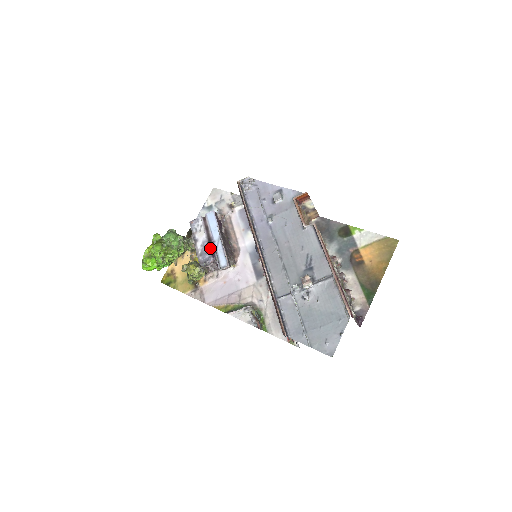
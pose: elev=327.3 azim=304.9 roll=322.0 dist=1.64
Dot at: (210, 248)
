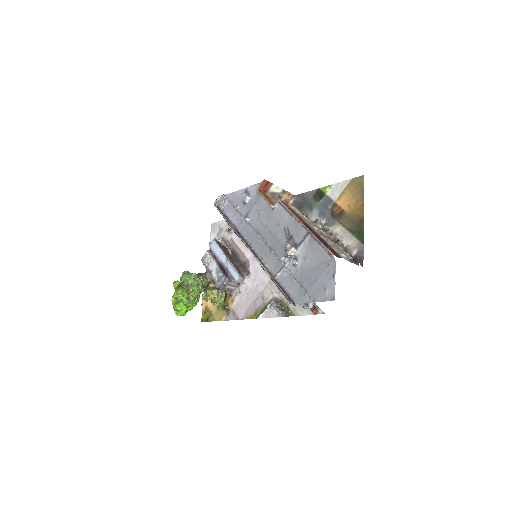
Dot at: (222, 271)
